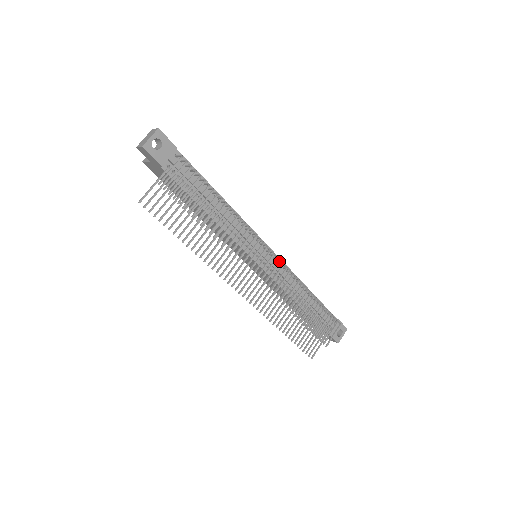
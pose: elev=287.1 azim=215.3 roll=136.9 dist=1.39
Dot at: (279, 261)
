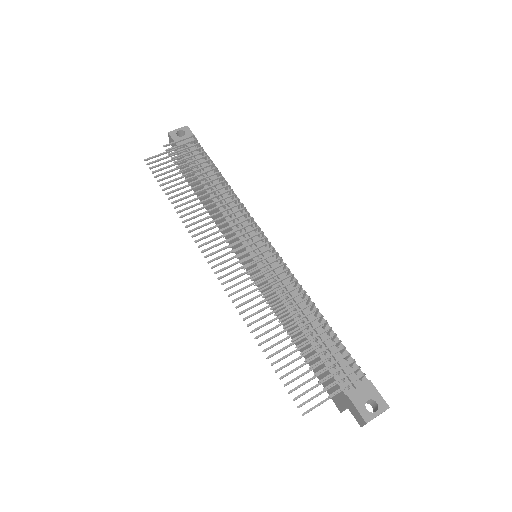
Dot at: (271, 247)
